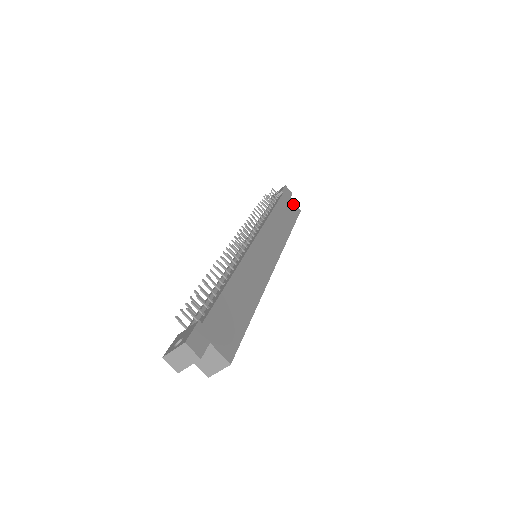
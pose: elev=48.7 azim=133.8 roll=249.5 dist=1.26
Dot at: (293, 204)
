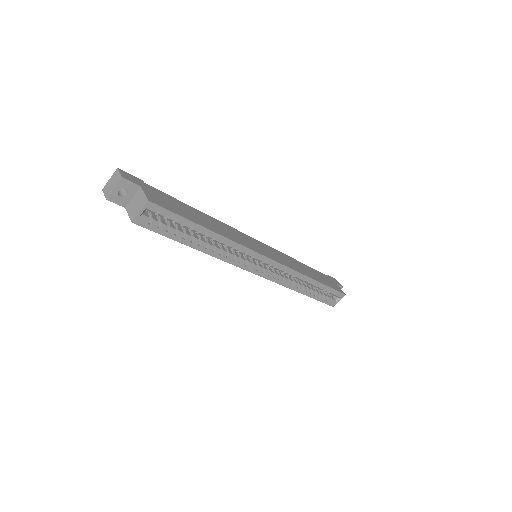
Dot at: (337, 286)
